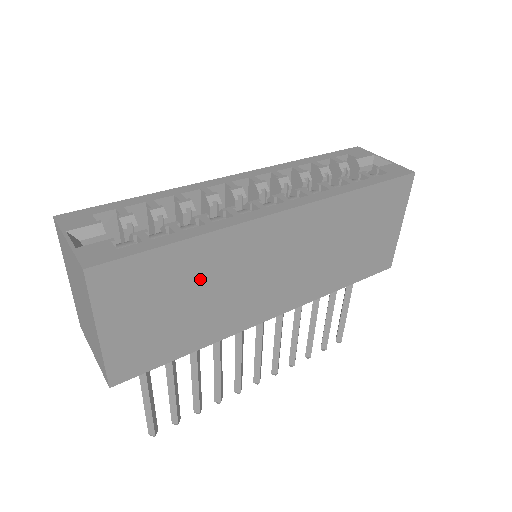
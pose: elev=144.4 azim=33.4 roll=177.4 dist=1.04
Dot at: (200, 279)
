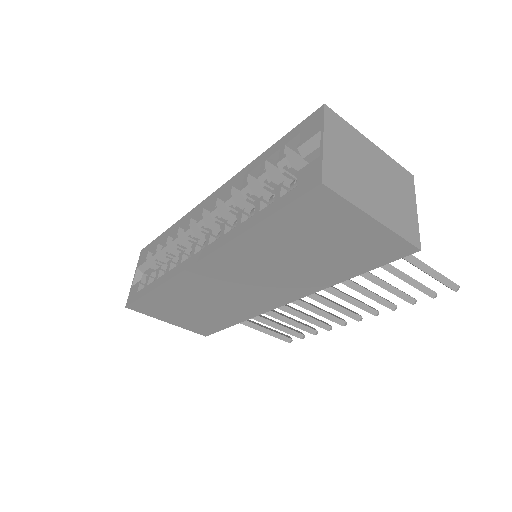
Dot at: (190, 299)
